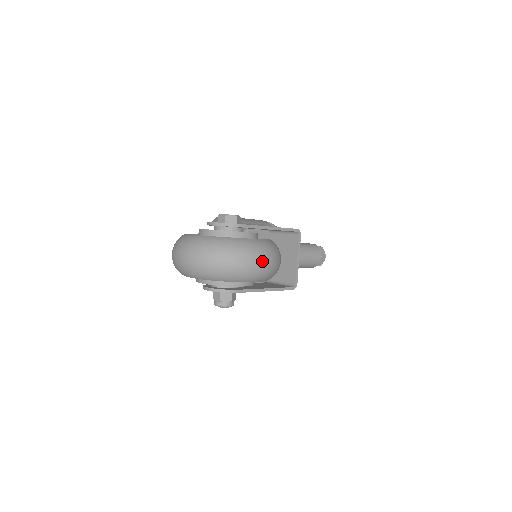
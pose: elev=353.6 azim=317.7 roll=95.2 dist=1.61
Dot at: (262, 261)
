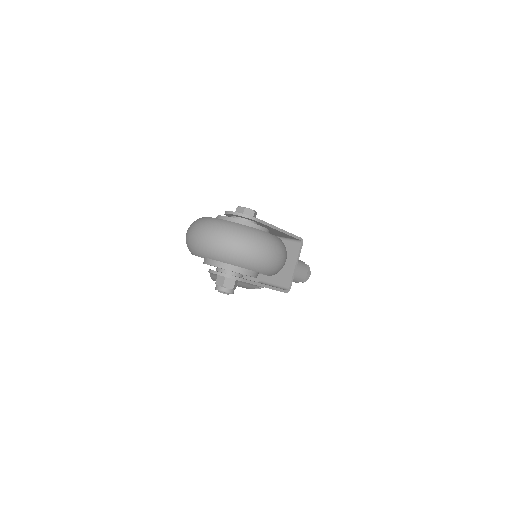
Dot at: (274, 254)
